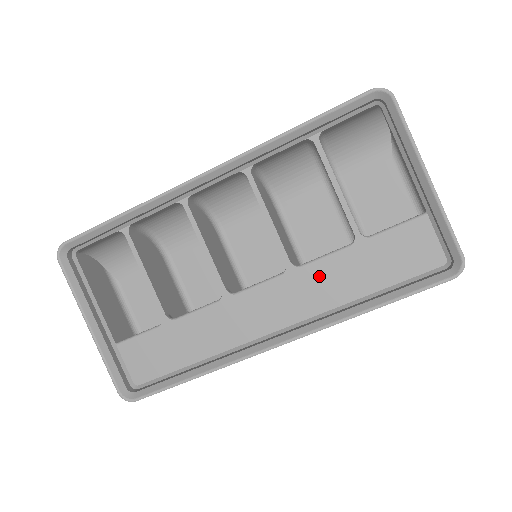
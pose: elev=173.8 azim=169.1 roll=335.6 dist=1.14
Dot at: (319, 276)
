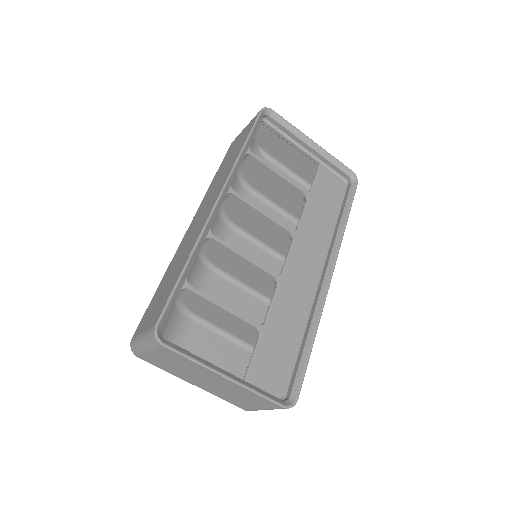
Dot at: (309, 228)
